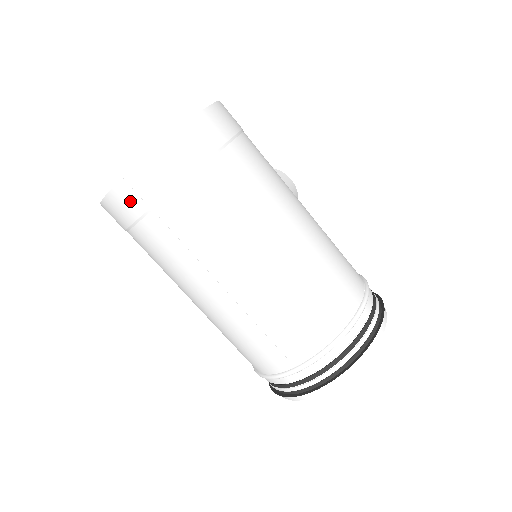
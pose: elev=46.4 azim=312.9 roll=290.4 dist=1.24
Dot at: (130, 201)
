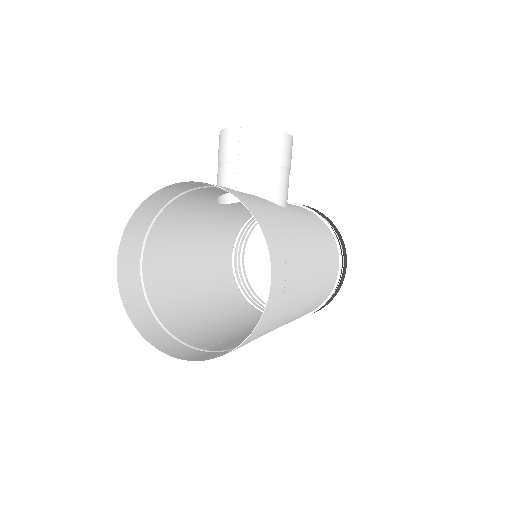
Dot at: (182, 352)
